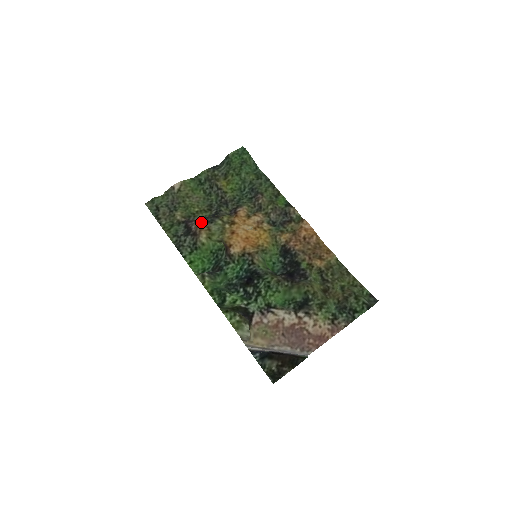
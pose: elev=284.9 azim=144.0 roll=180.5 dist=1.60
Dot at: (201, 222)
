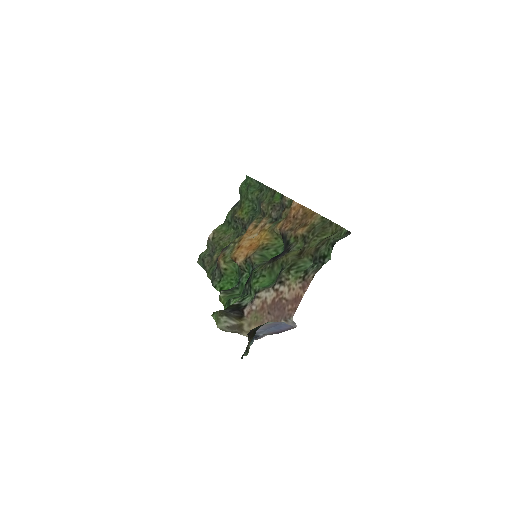
Dot at: (221, 253)
